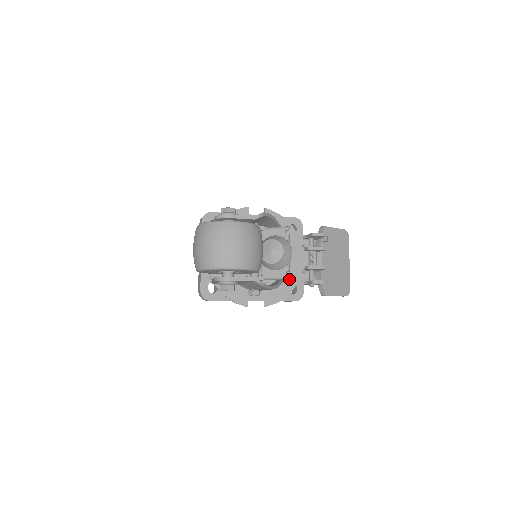
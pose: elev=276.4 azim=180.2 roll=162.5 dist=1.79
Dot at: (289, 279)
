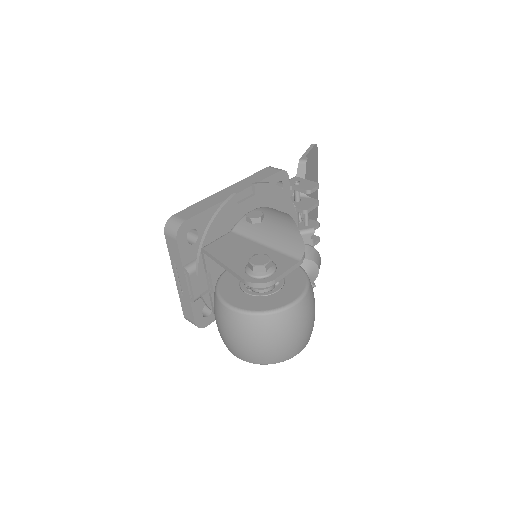
Dot at: (313, 285)
